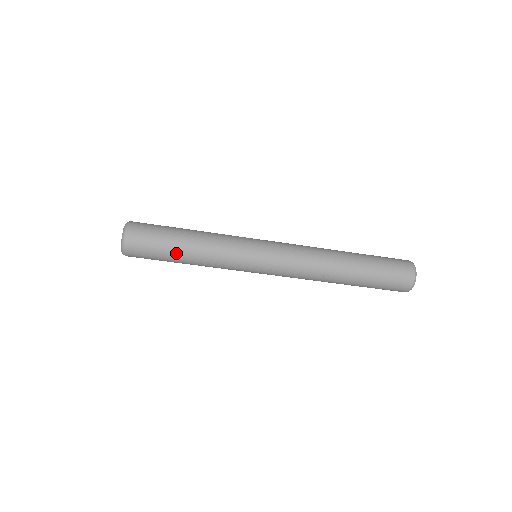
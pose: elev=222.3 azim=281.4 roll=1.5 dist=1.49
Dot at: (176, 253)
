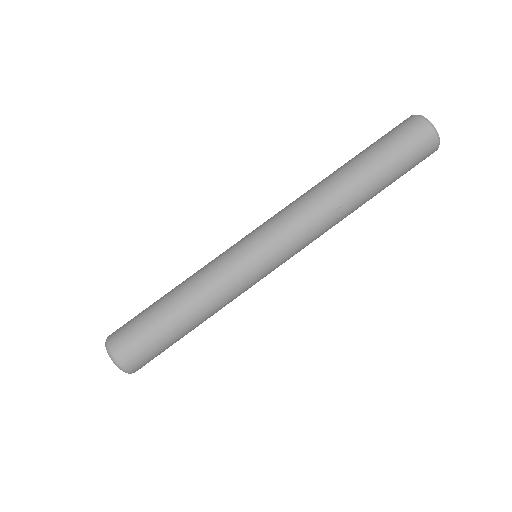
Dot at: (174, 325)
